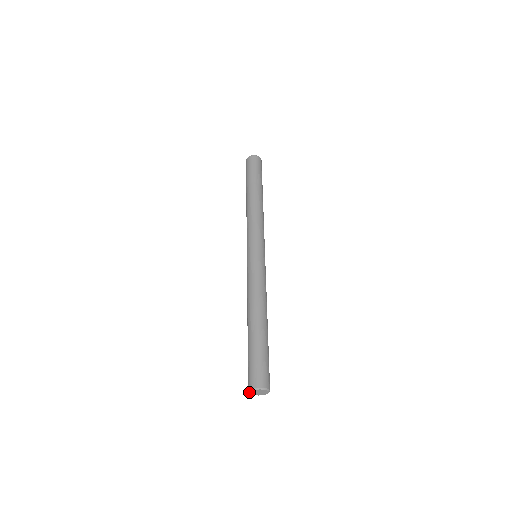
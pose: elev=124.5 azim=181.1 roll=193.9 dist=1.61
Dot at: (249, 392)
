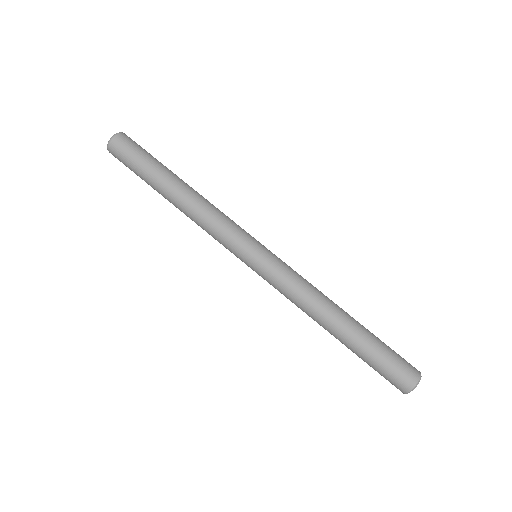
Dot at: occluded
